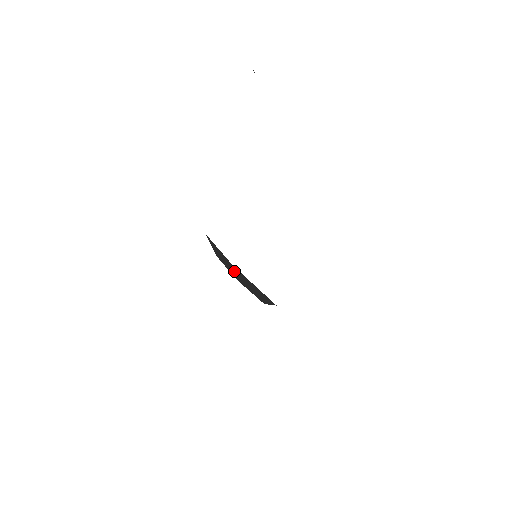
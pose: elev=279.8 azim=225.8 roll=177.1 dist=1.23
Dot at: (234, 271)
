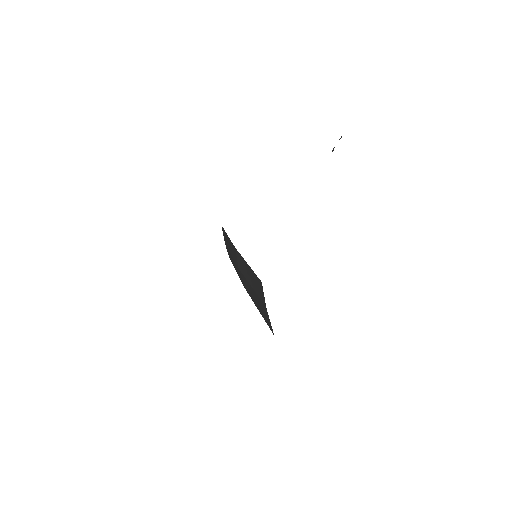
Dot at: (255, 291)
